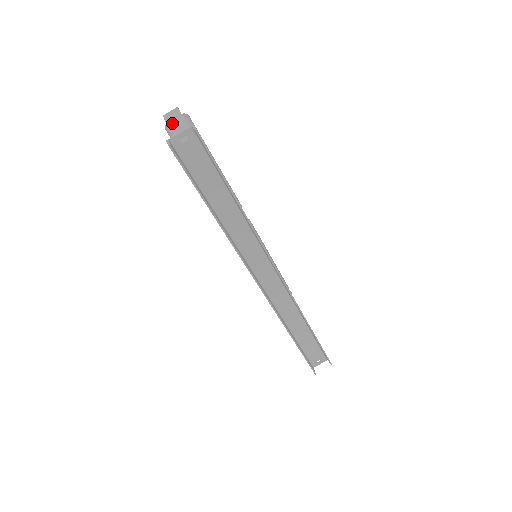
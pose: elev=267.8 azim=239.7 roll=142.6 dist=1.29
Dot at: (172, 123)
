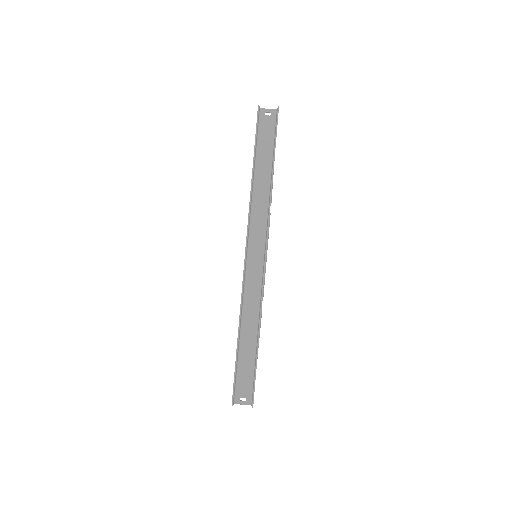
Dot at: occluded
